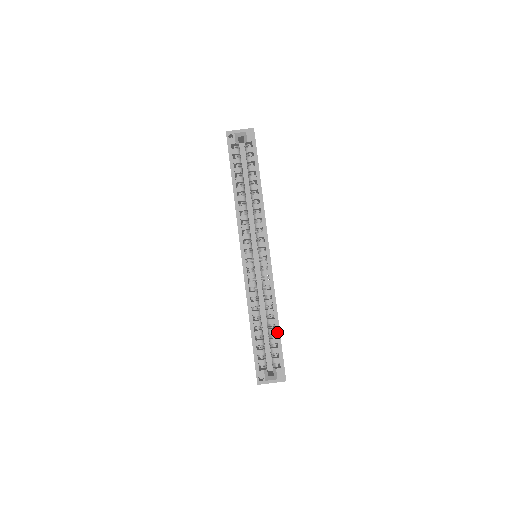
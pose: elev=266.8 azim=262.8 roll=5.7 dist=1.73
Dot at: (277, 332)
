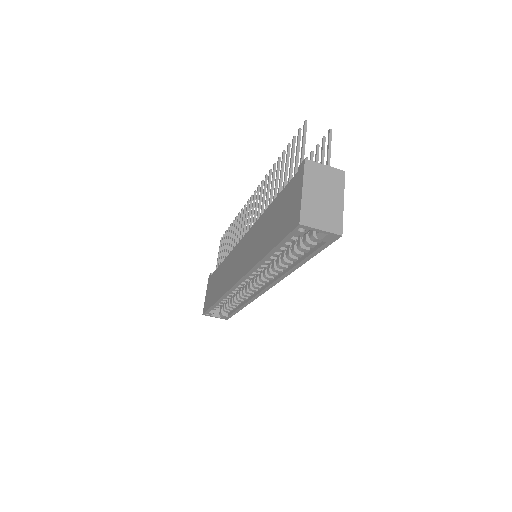
Dot at: (238, 310)
